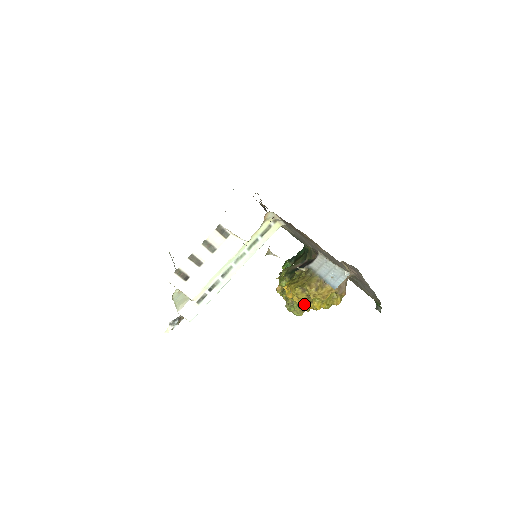
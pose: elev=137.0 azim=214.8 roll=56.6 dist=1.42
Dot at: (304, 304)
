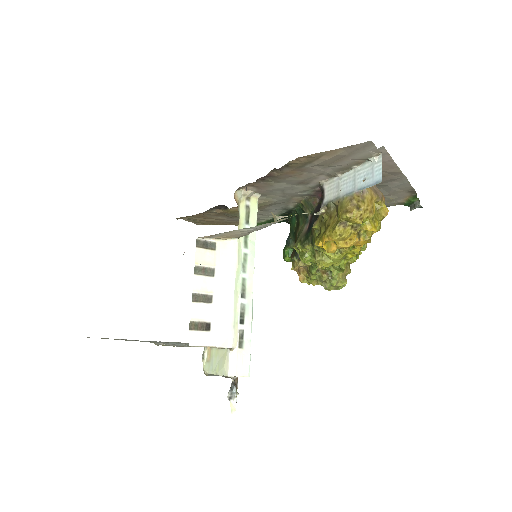
Dot at: (354, 244)
